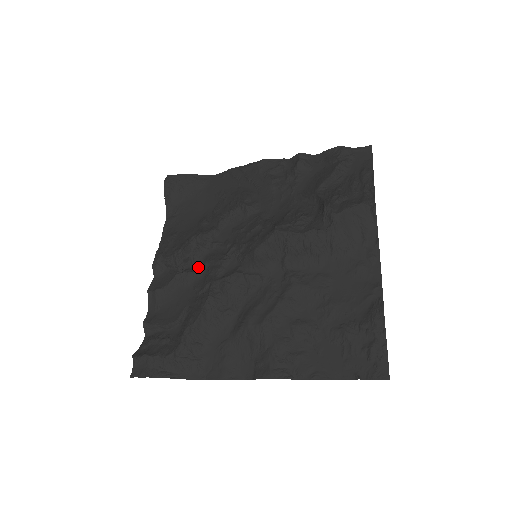
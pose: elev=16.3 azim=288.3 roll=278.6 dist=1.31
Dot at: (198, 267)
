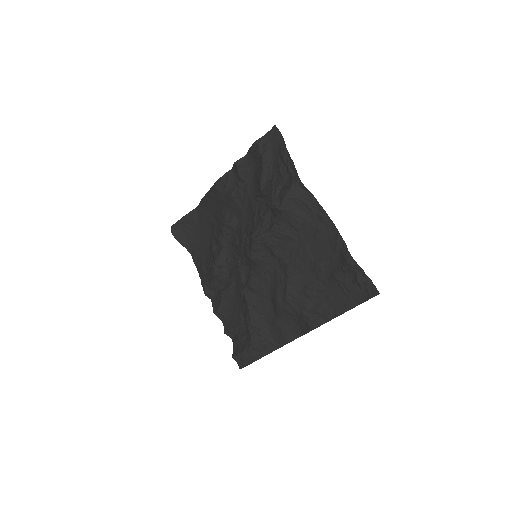
Dot at: (230, 281)
